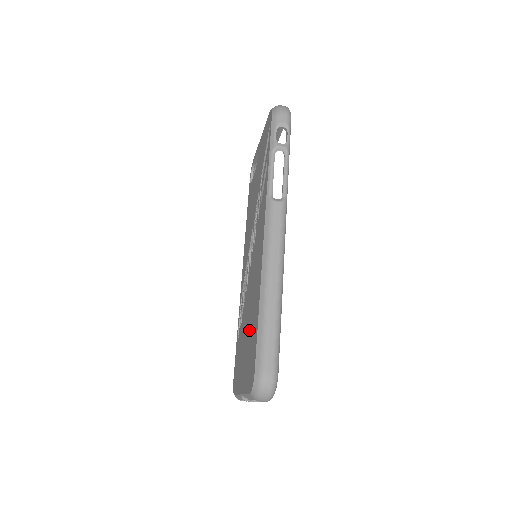
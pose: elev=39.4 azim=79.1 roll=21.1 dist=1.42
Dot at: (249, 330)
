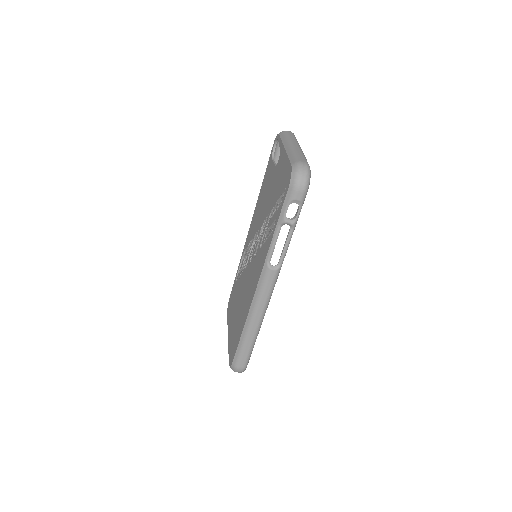
Dot at: (238, 317)
